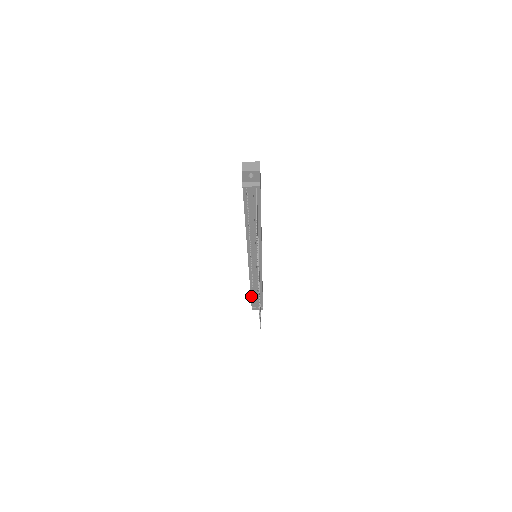
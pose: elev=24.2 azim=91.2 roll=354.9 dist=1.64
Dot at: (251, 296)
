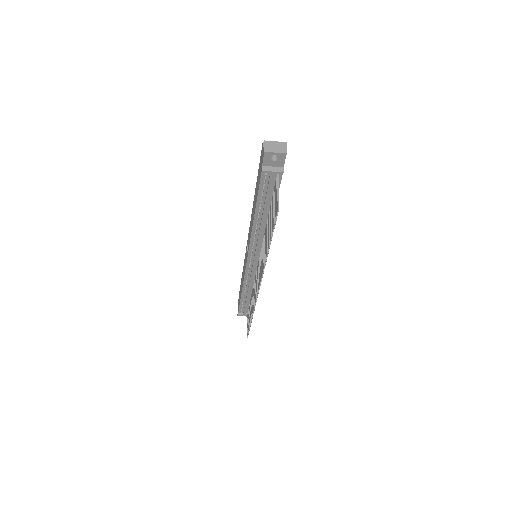
Dot at: (240, 301)
